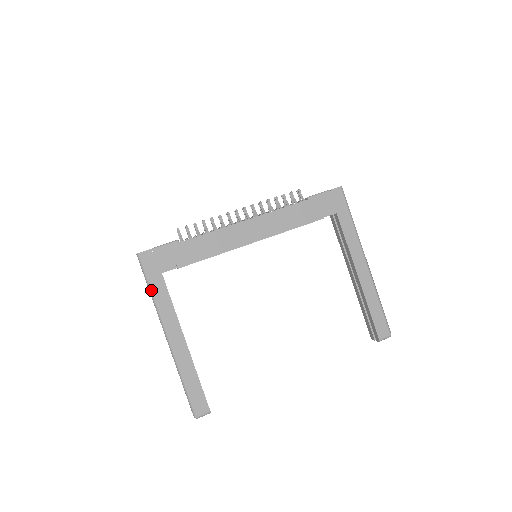
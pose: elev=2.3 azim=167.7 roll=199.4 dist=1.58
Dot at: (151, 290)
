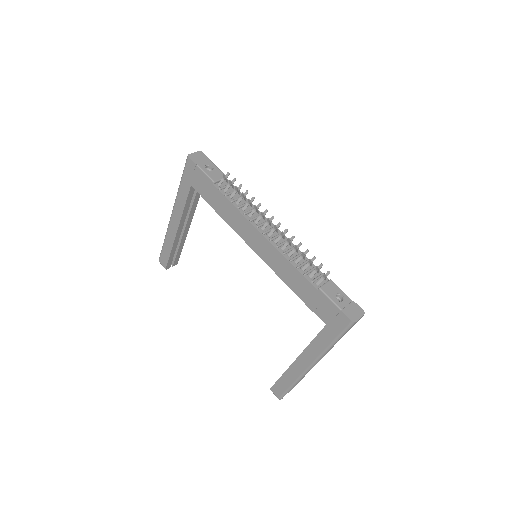
Dot at: (180, 184)
